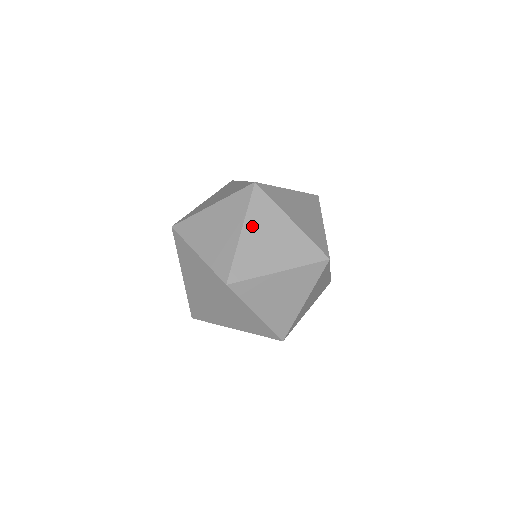
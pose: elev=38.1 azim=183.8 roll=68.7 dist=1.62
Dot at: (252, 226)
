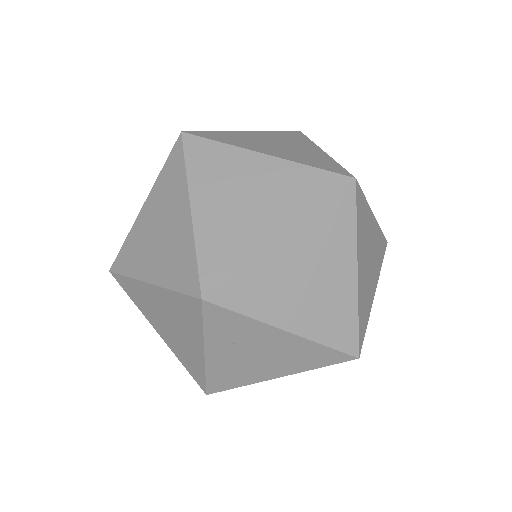
Dot at: (204, 191)
